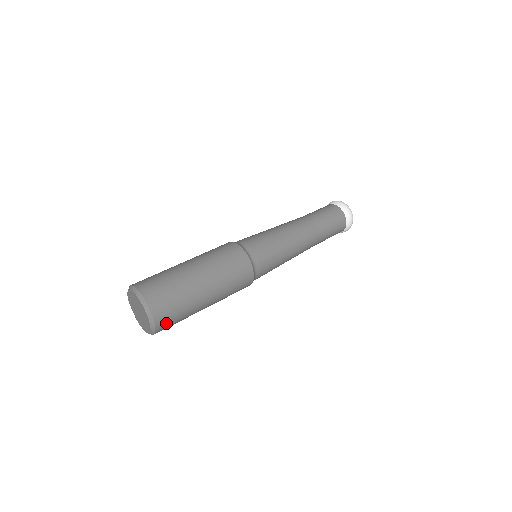
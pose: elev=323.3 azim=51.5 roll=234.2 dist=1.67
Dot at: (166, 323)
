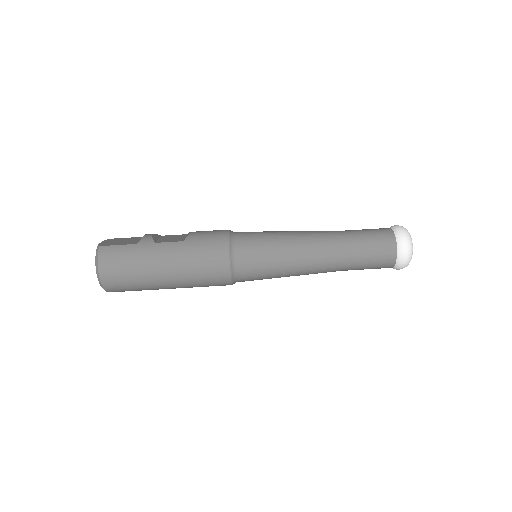
Dot at: occluded
